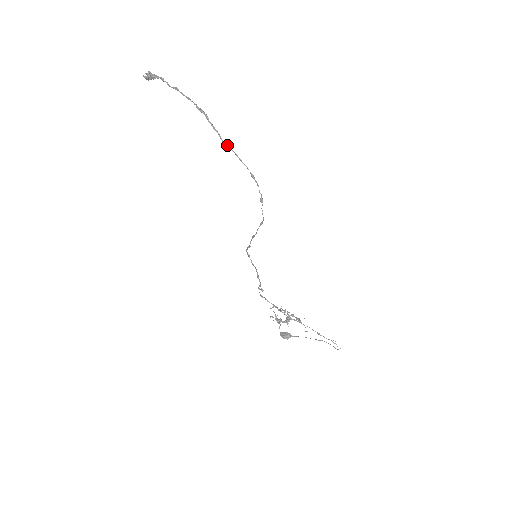
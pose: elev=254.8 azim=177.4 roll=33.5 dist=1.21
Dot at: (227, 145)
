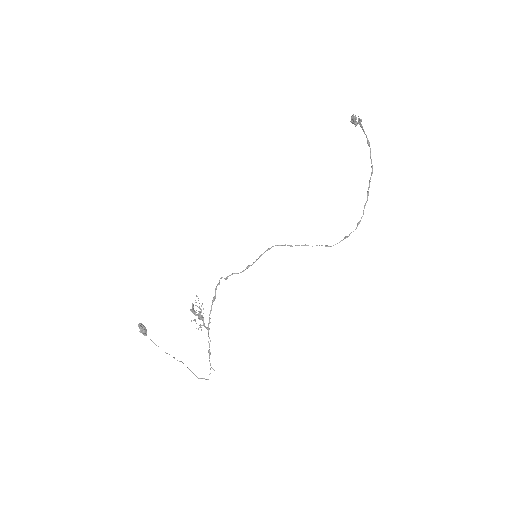
Dot at: (368, 195)
